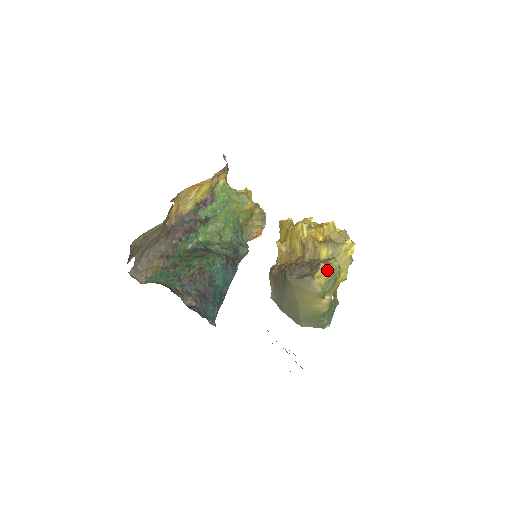
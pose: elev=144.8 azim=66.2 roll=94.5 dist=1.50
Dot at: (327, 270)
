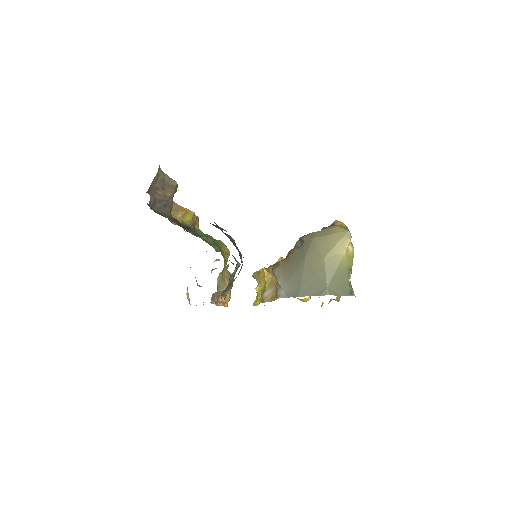
Dot at: (343, 223)
